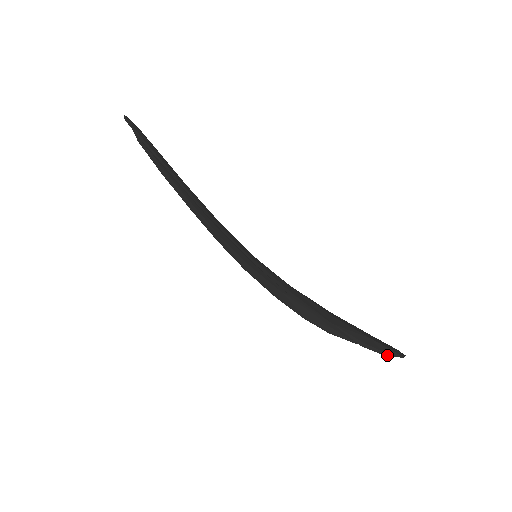
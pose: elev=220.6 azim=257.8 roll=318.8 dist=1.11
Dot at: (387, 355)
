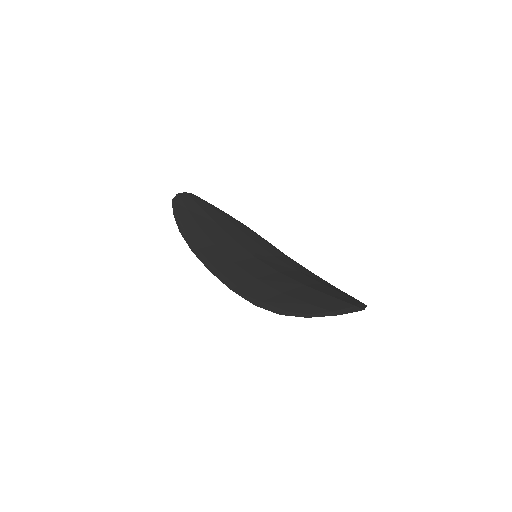
Dot at: occluded
